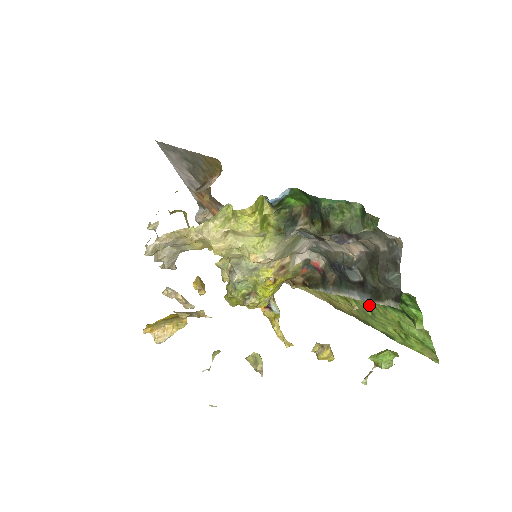
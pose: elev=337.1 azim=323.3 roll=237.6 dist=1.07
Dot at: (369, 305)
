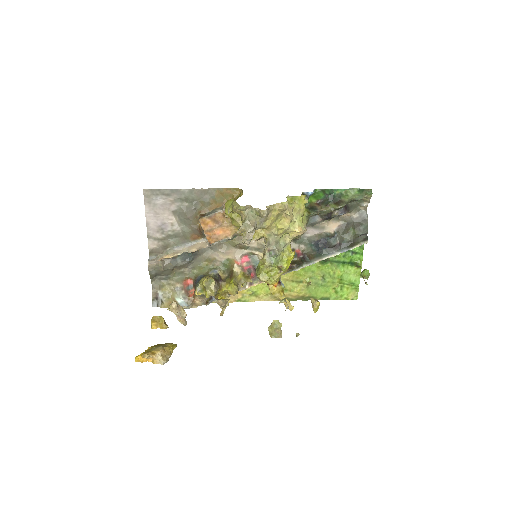
Dot at: (323, 273)
